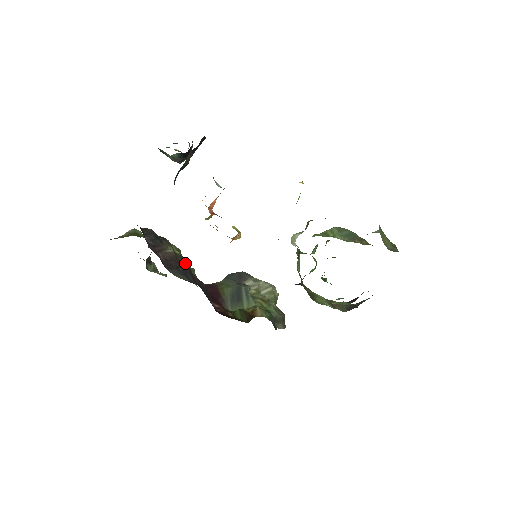
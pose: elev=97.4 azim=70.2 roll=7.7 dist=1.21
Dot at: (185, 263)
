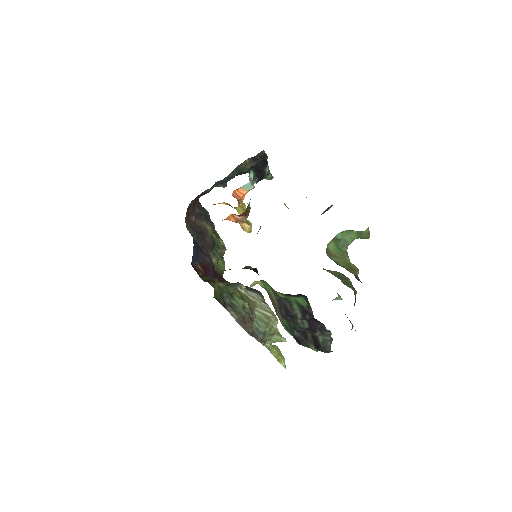
Dot at: (210, 240)
